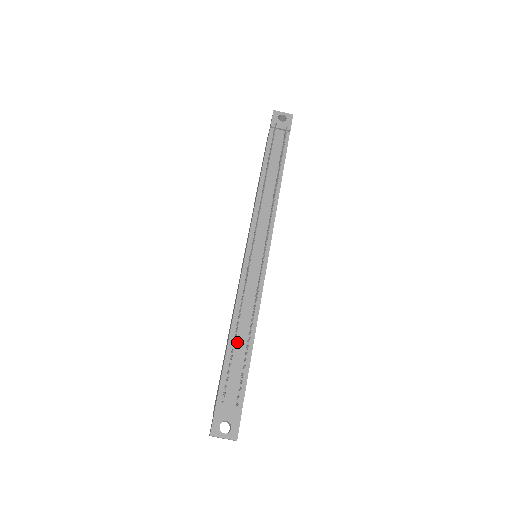
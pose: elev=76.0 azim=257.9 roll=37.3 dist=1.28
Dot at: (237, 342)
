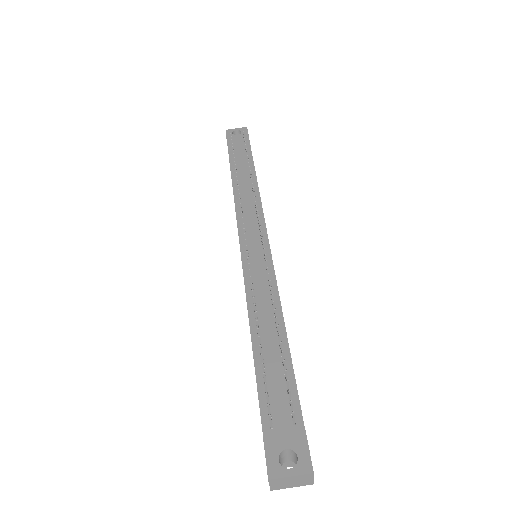
Dot at: (264, 344)
